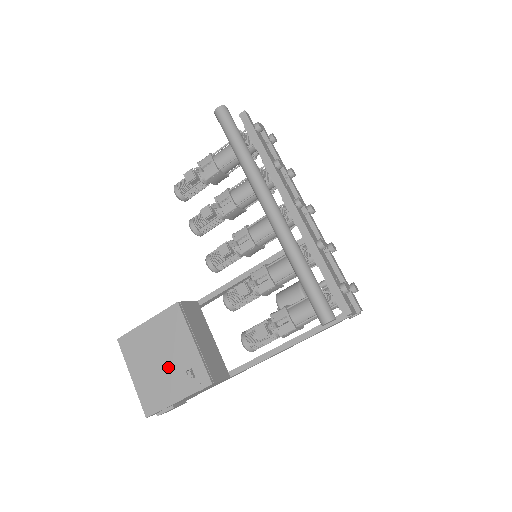
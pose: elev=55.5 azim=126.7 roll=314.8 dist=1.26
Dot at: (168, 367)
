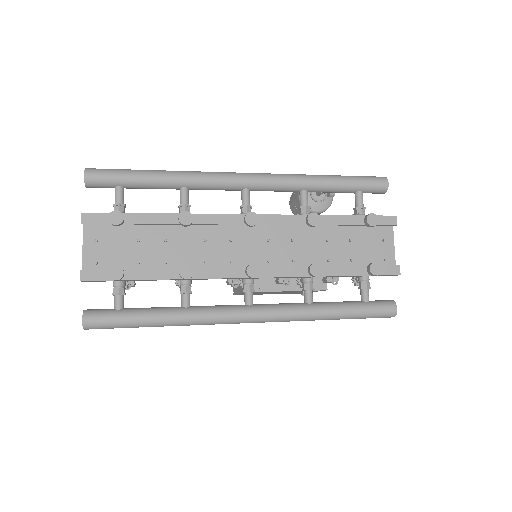
Dot at: occluded
